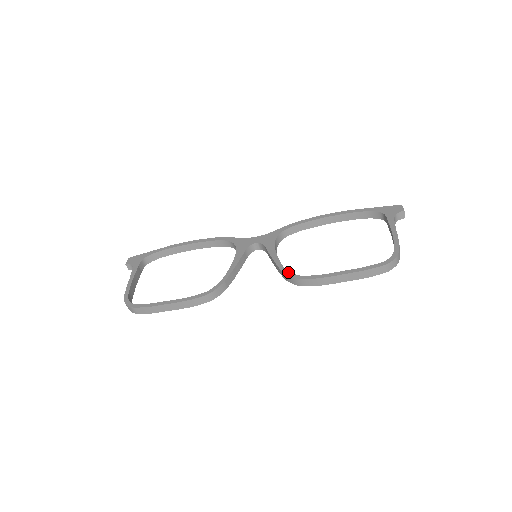
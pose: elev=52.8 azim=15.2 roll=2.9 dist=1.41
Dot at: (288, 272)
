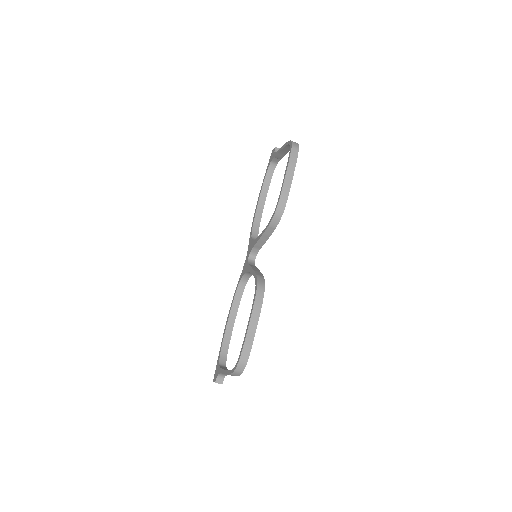
Dot at: (270, 220)
